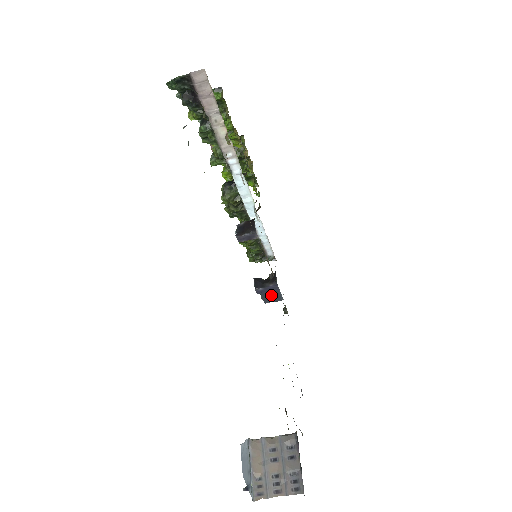
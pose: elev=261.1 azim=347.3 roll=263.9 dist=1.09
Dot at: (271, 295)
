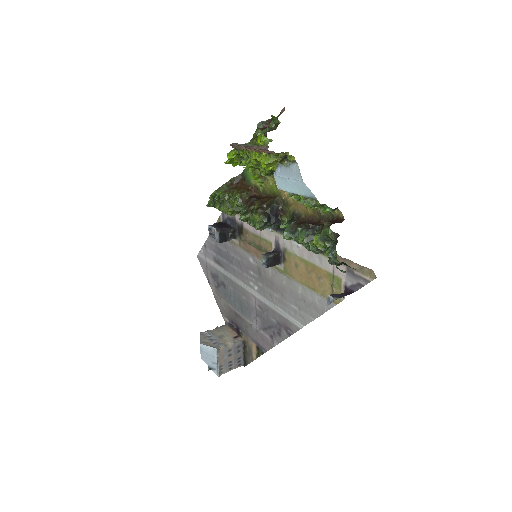
Dot at: occluded
